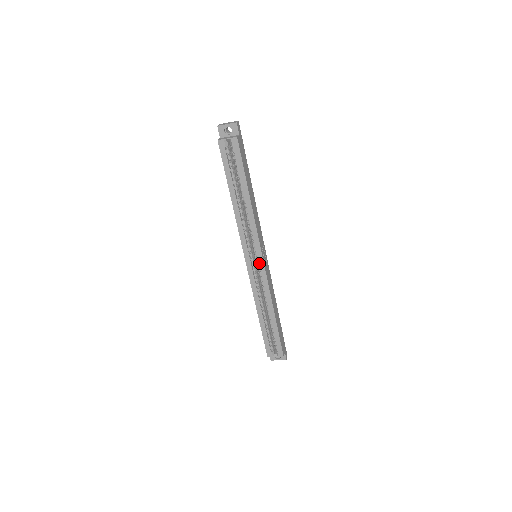
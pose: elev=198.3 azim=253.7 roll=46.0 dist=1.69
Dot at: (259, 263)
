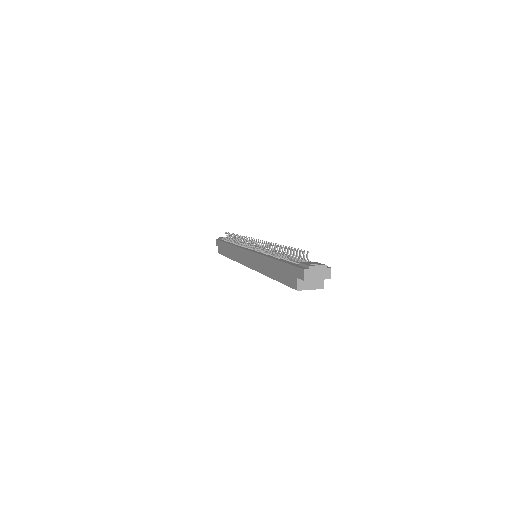
Dot at: occluded
